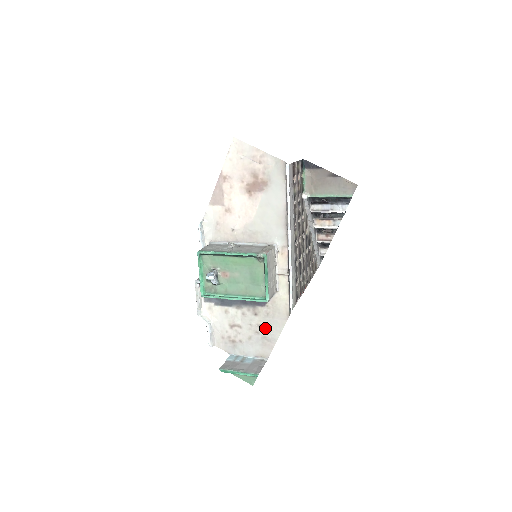
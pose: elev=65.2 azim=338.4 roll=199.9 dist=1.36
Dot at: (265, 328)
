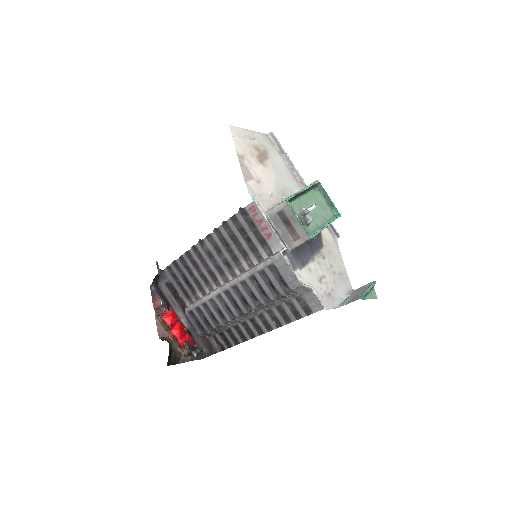
Dot at: (335, 265)
